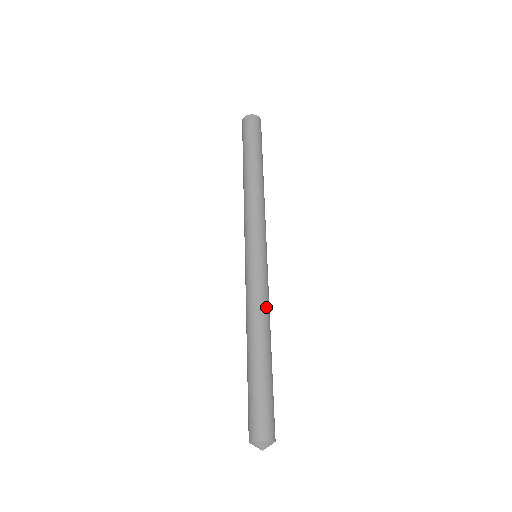
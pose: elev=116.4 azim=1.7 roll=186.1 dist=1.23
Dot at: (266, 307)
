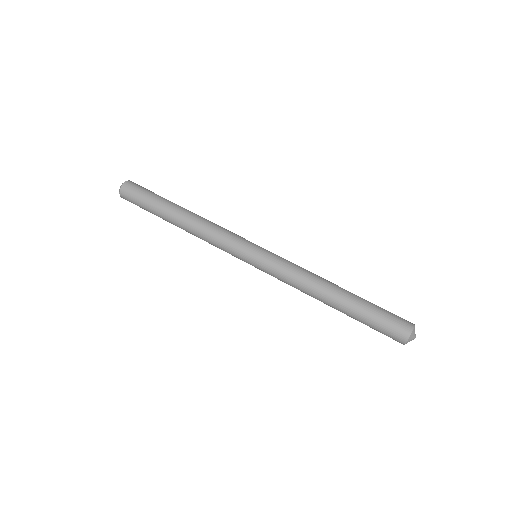
Dot at: (307, 272)
